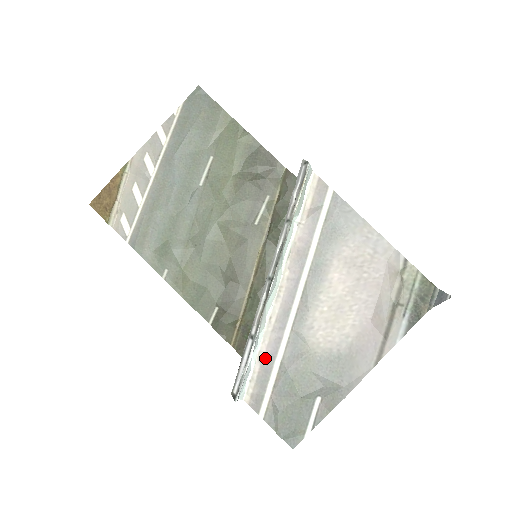
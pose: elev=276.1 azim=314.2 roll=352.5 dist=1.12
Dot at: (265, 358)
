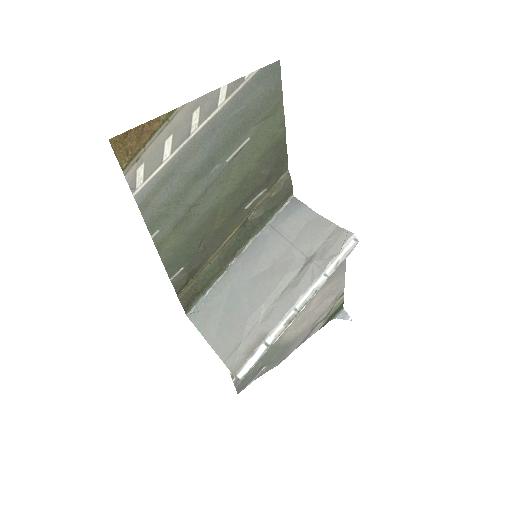
Dot at: occluded
